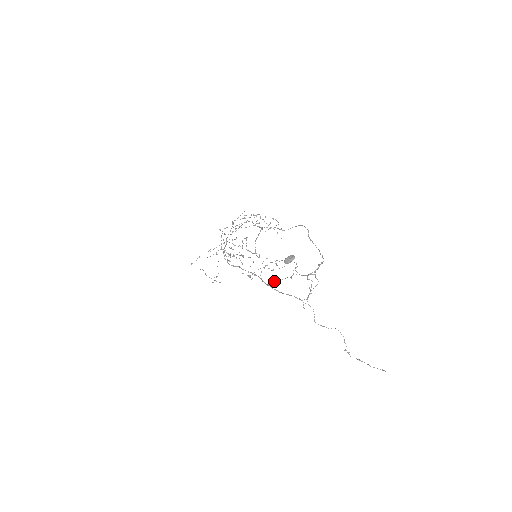
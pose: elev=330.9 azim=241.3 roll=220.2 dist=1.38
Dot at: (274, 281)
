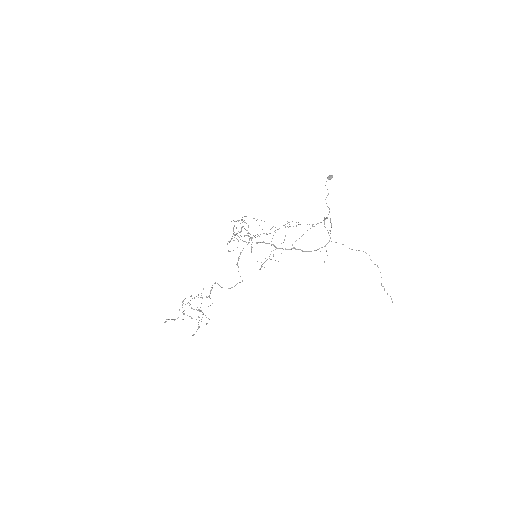
Dot at: occluded
